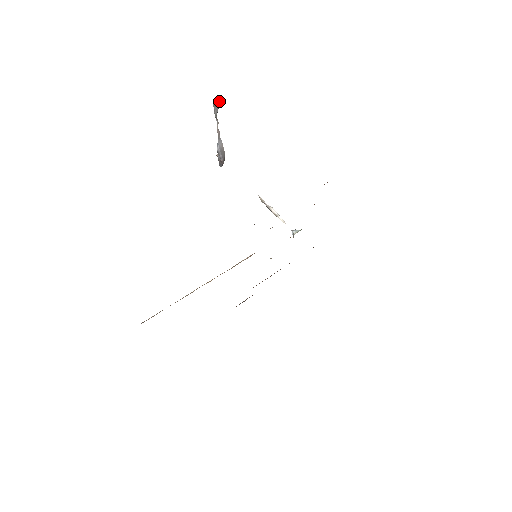
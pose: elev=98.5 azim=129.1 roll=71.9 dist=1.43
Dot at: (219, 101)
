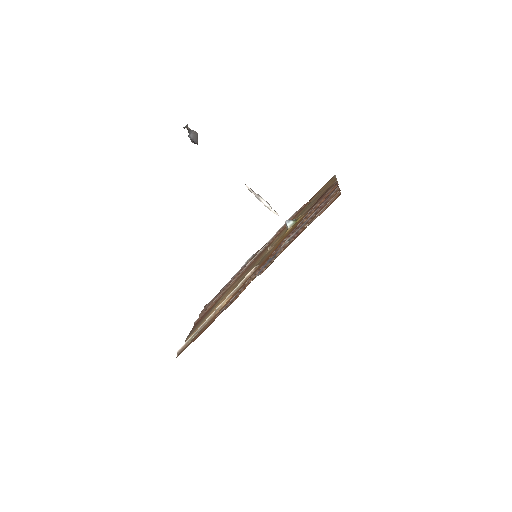
Dot at: occluded
